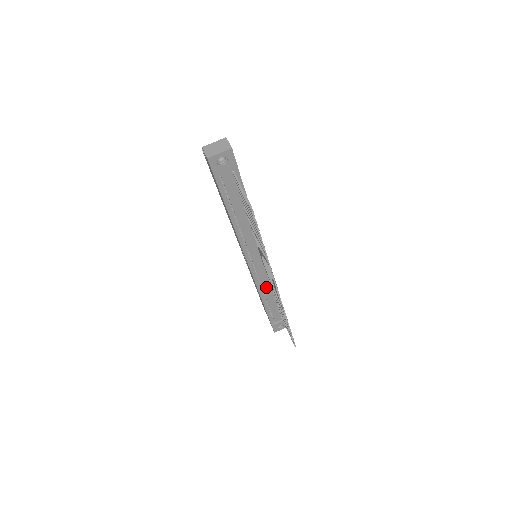
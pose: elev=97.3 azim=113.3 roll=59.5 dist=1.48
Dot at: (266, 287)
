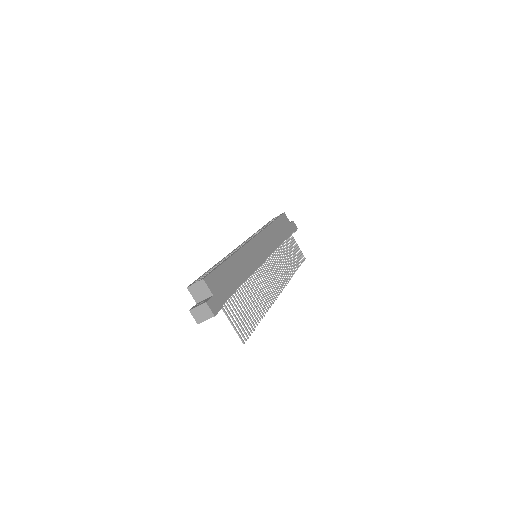
Dot at: occluded
